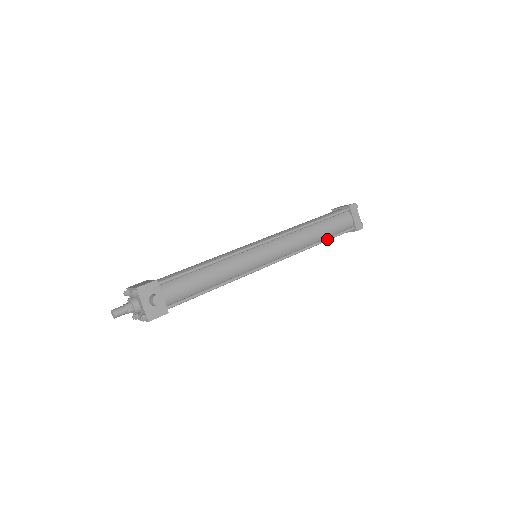
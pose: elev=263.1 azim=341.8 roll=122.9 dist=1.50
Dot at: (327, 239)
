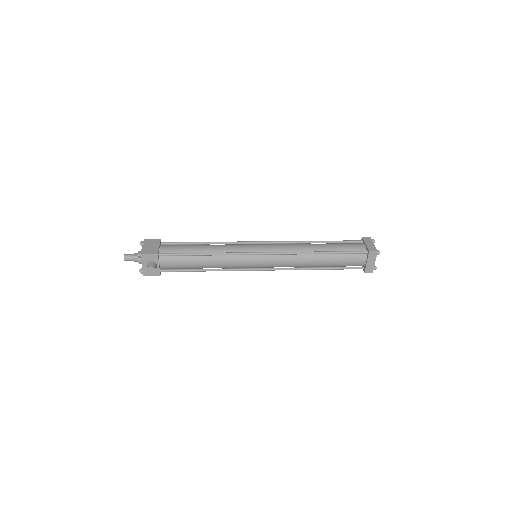
Dot at: (328, 269)
